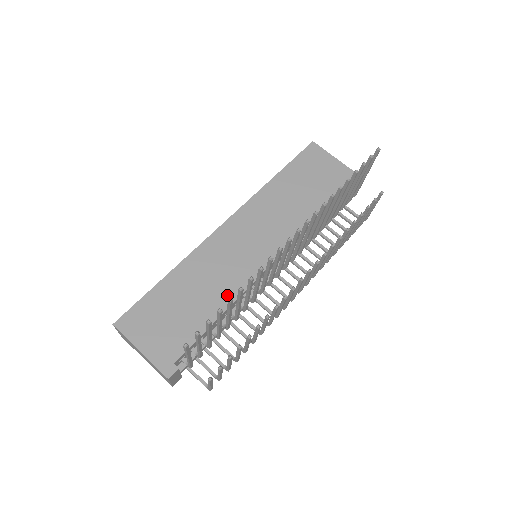
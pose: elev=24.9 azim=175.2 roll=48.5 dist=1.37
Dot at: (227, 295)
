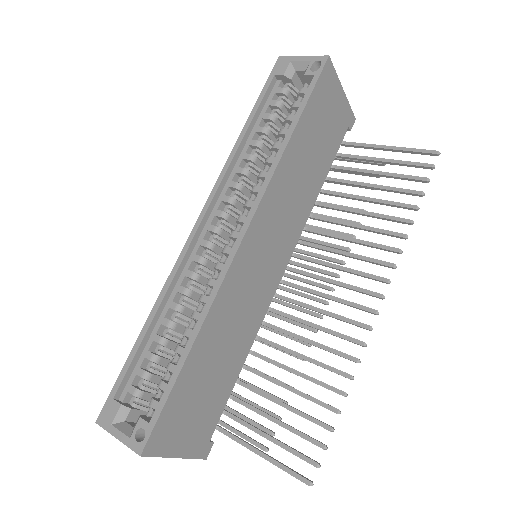
Dot at: (249, 336)
